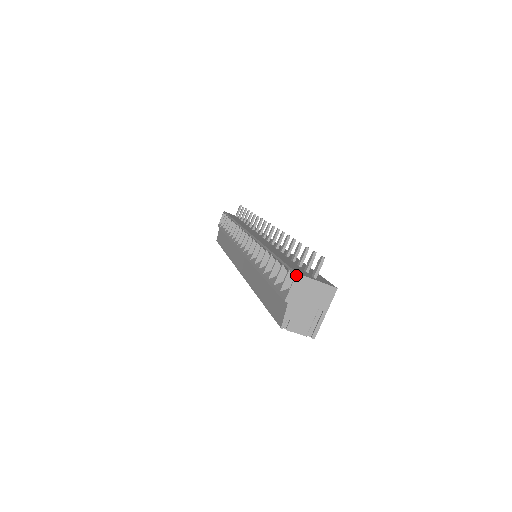
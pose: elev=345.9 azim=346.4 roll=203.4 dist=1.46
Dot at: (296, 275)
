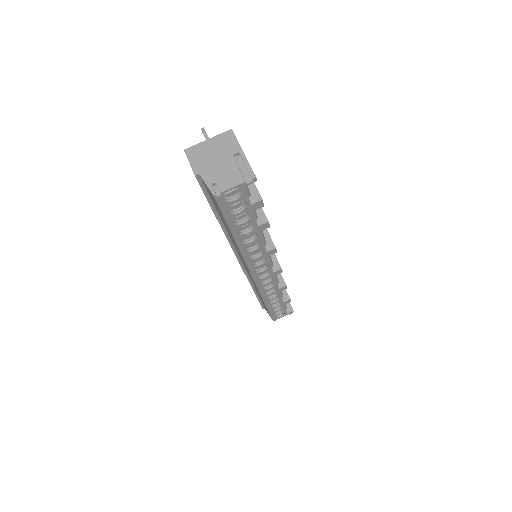
Dot at: occluded
